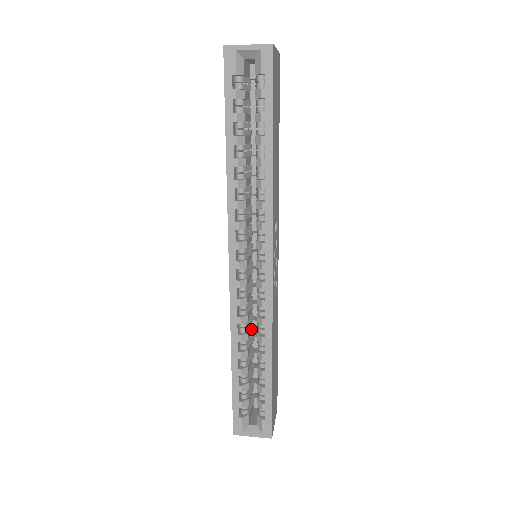
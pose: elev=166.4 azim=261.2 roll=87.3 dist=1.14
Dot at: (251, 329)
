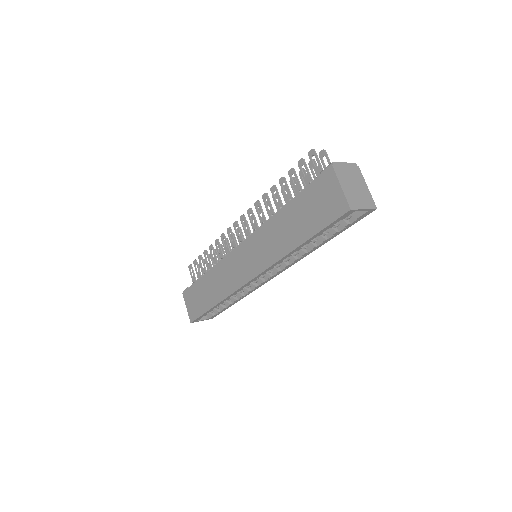
Dot at: occluded
